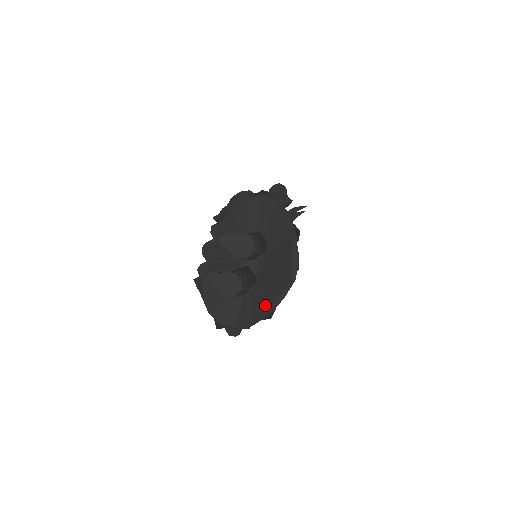
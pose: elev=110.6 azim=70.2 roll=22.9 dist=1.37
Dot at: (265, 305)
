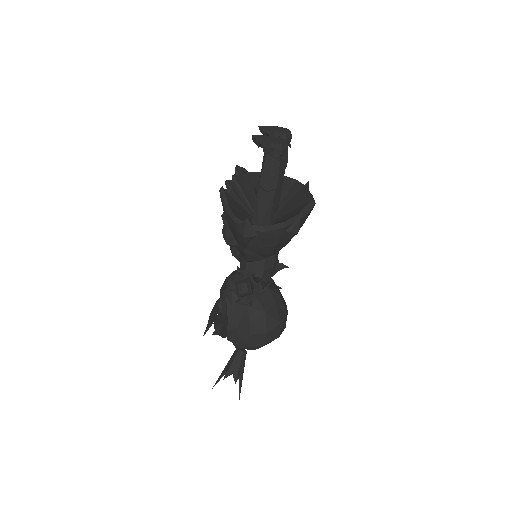
Dot at: (291, 217)
